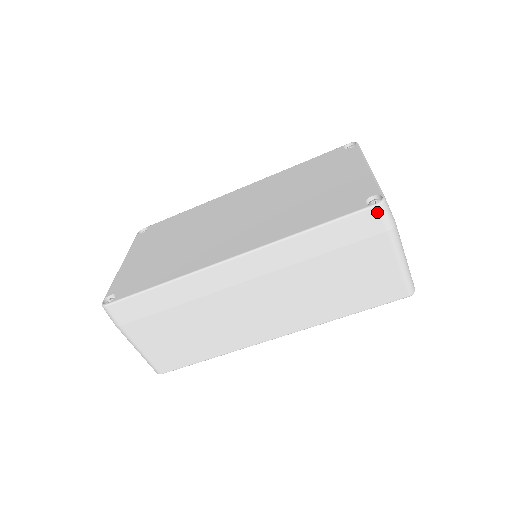
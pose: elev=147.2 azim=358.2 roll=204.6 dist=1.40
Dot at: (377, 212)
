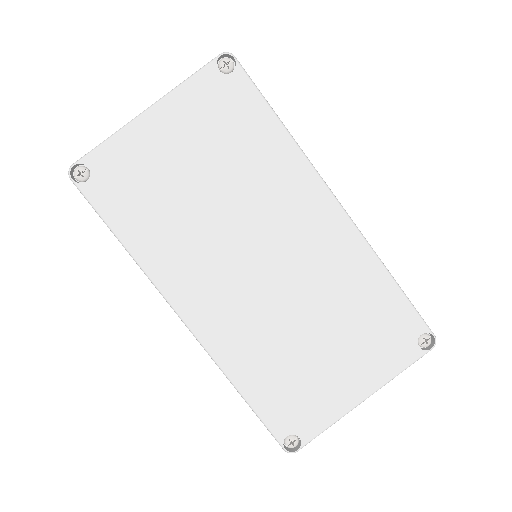
Dot at: (281, 445)
